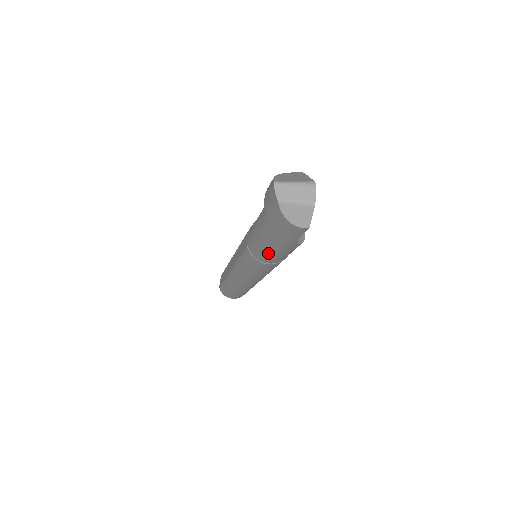
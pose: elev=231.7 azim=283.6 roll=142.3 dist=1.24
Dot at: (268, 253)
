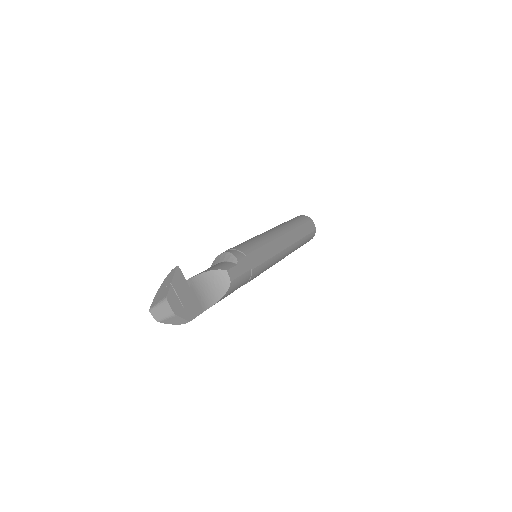
Dot at: occluded
